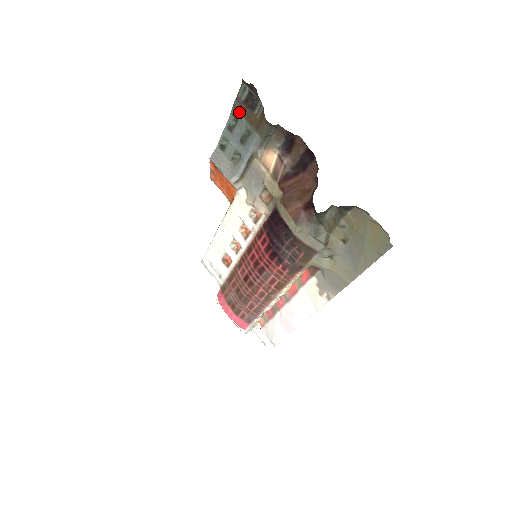
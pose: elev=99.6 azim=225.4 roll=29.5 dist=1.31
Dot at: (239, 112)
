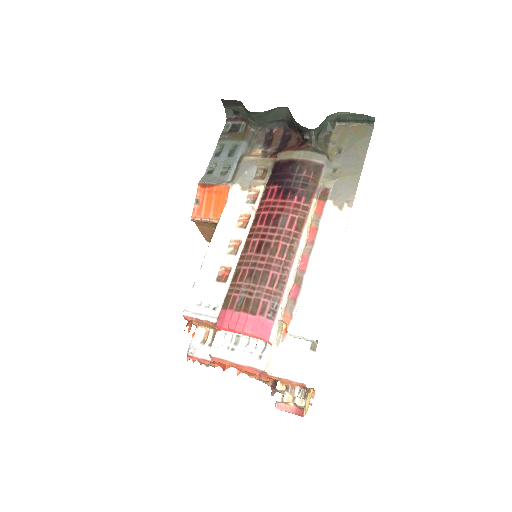
Dot at: (225, 139)
